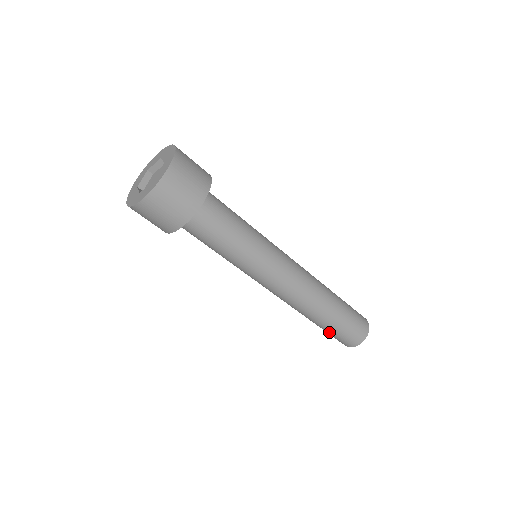
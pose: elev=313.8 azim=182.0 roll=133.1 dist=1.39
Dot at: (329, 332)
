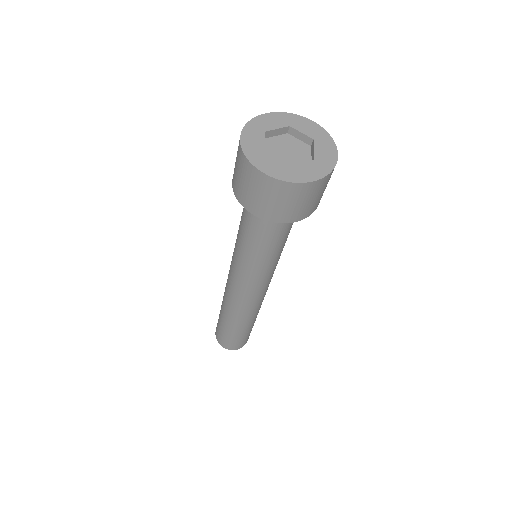
Dot at: (236, 336)
